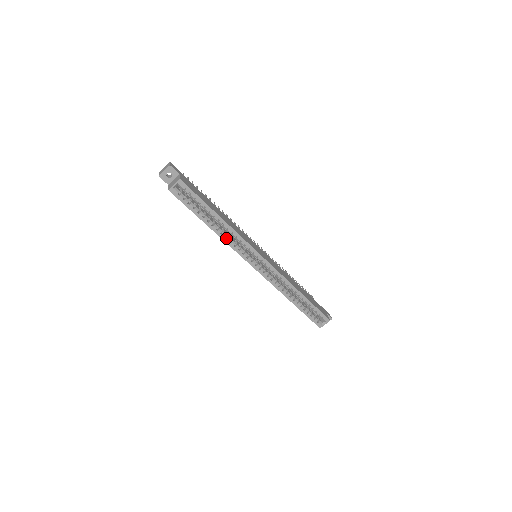
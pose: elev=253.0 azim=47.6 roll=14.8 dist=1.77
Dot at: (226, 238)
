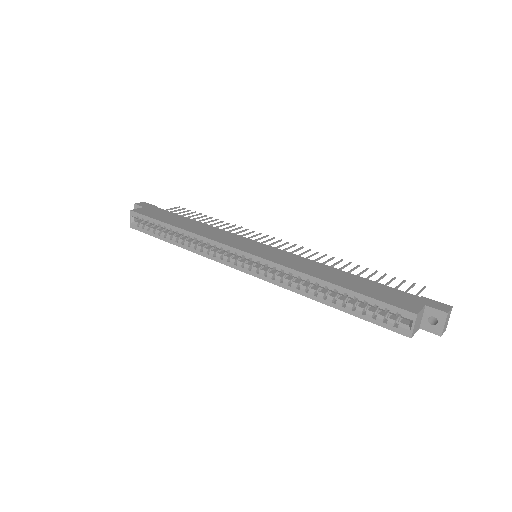
Dot at: (197, 249)
